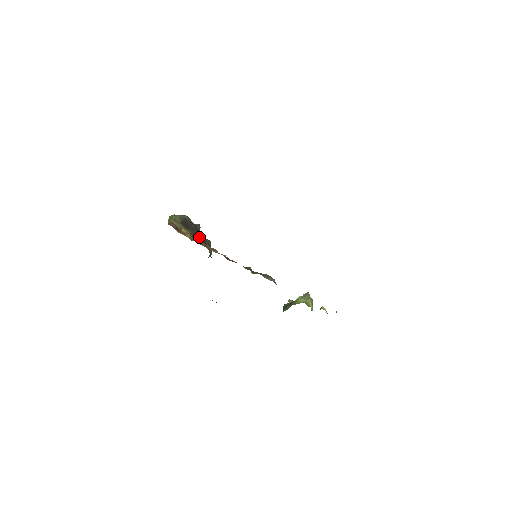
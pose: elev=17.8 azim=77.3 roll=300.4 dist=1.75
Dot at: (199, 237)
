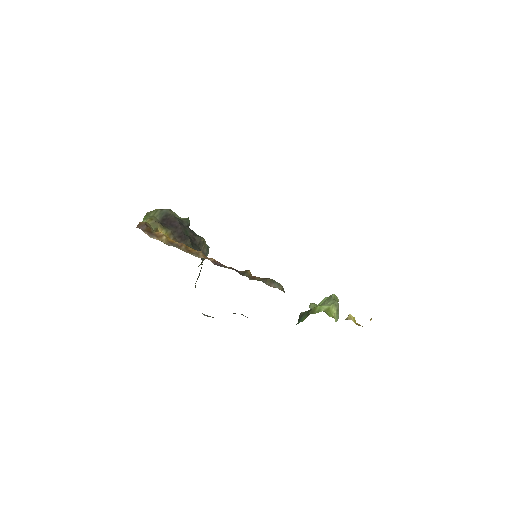
Dot at: (184, 236)
